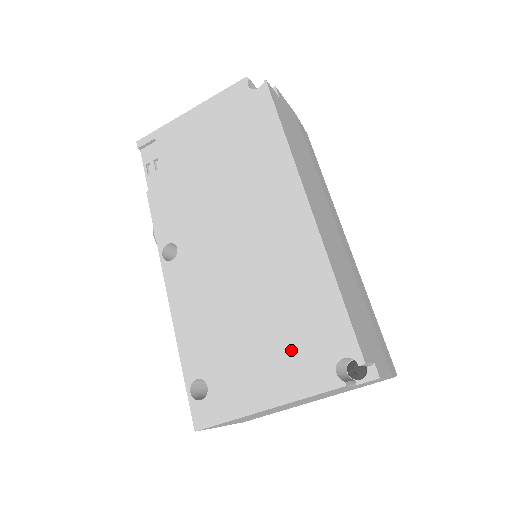
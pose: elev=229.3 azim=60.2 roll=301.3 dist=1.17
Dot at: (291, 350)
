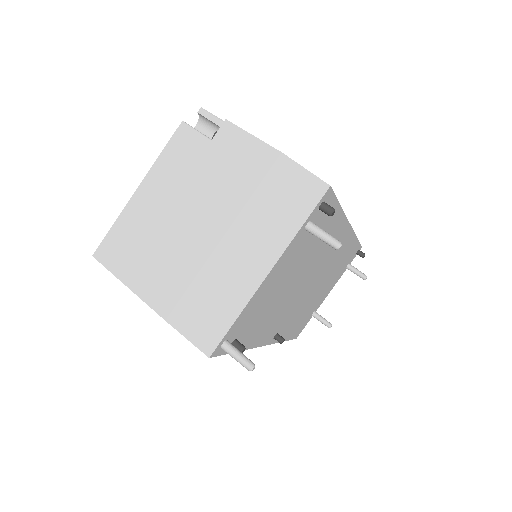
Dot at: occluded
